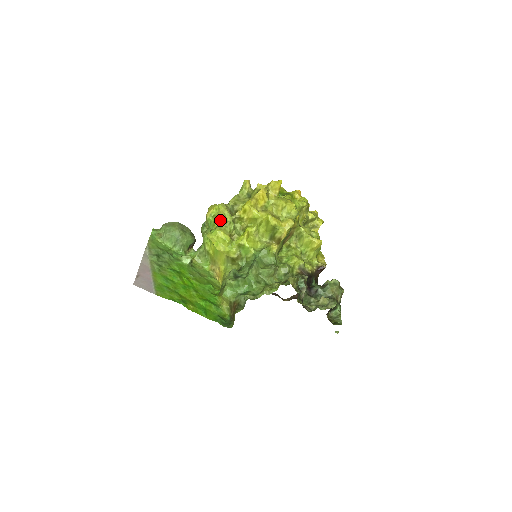
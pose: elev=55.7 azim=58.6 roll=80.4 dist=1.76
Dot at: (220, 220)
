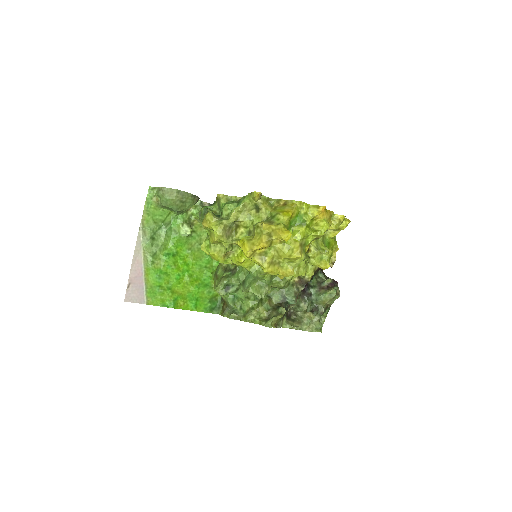
Dot at: (215, 243)
